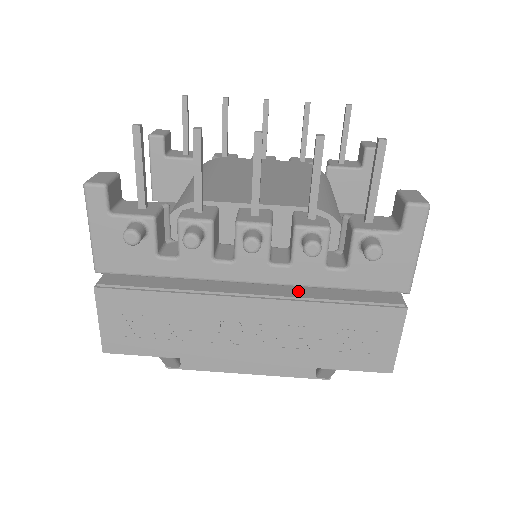
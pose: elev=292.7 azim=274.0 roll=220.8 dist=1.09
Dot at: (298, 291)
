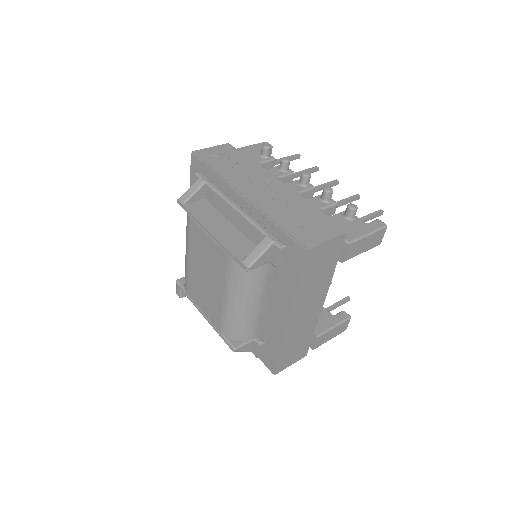
Dot at: occluded
